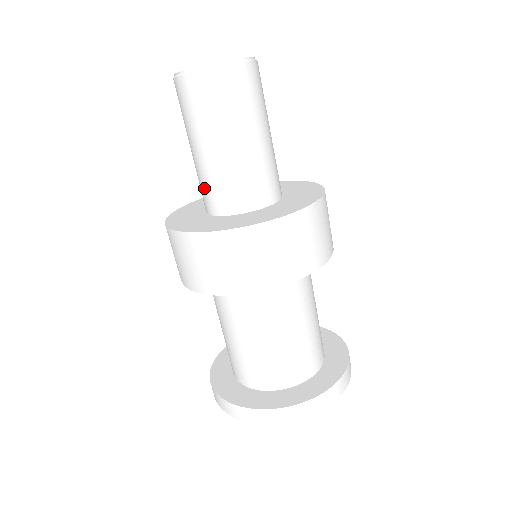
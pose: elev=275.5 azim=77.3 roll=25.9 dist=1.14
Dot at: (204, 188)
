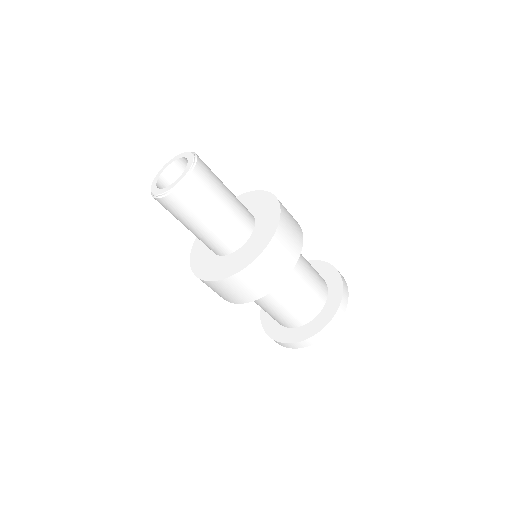
Dot at: occluded
